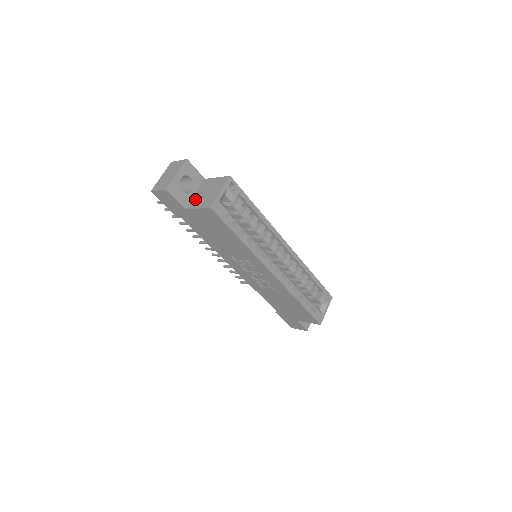
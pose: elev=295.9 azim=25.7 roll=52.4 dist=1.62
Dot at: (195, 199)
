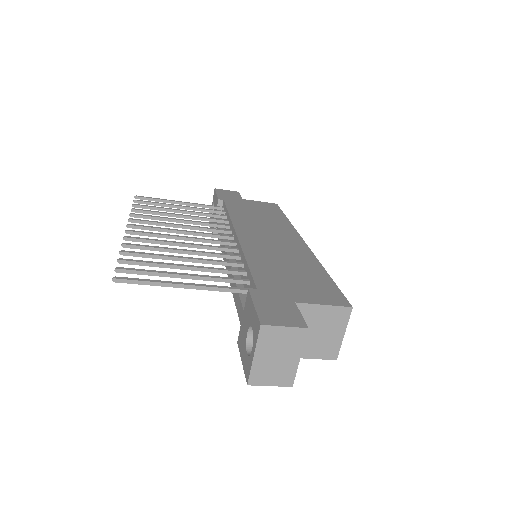
Dot at: occluded
